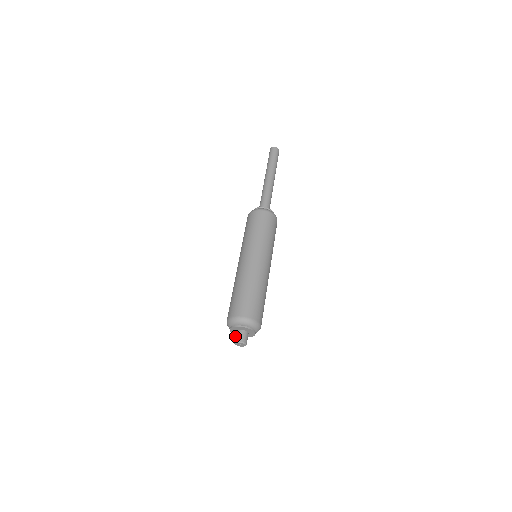
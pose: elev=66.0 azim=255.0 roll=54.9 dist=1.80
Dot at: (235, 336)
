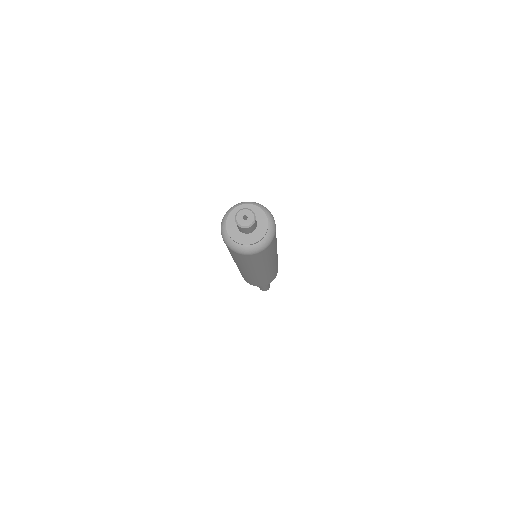
Dot at: (238, 228)
